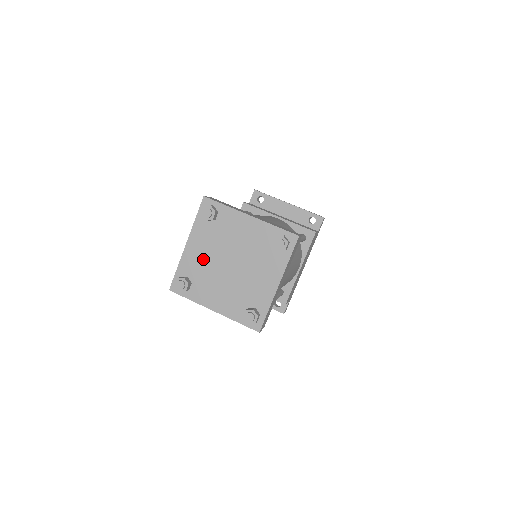
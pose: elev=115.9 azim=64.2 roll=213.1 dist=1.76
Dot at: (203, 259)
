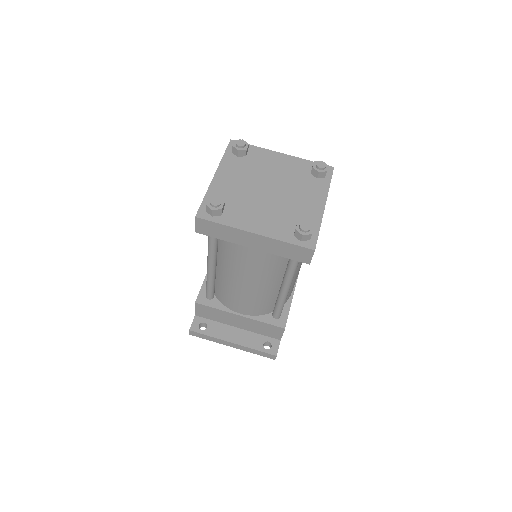
Dot at: (236, 187)
